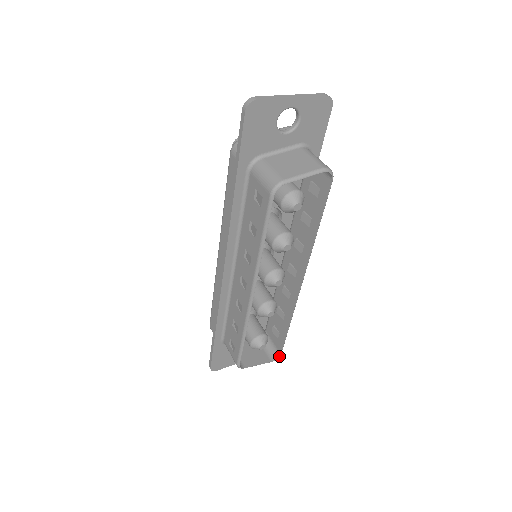
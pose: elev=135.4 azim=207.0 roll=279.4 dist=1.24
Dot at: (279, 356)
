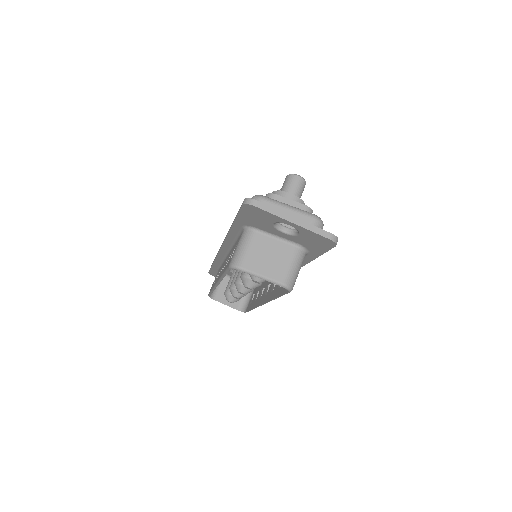
Dot at: (244, 312)
